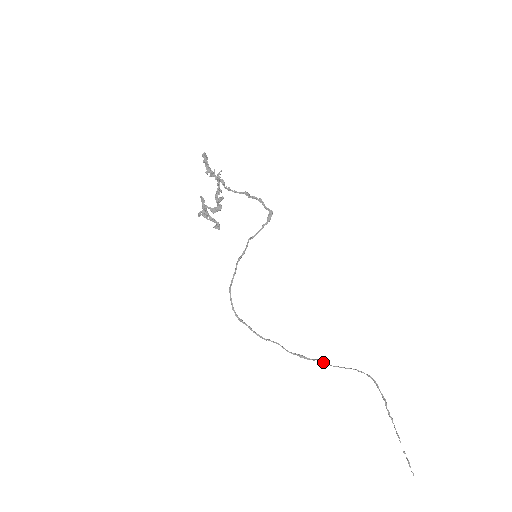
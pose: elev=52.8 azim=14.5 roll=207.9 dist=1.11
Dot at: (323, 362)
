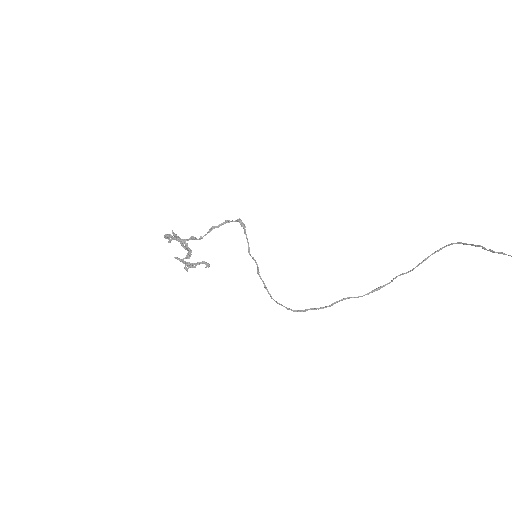
Dot at: occluded
